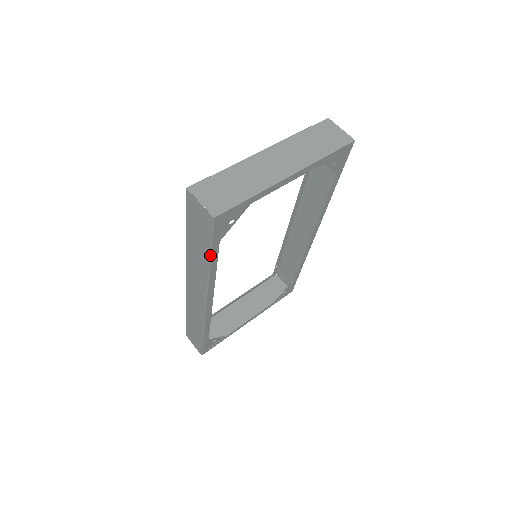
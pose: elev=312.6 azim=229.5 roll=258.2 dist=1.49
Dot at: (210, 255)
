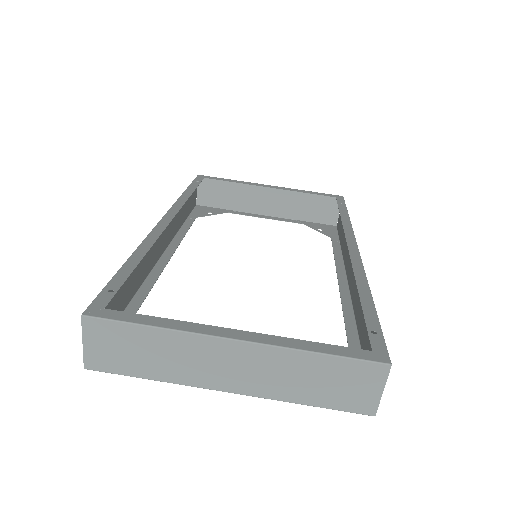
Dot at: occluded
